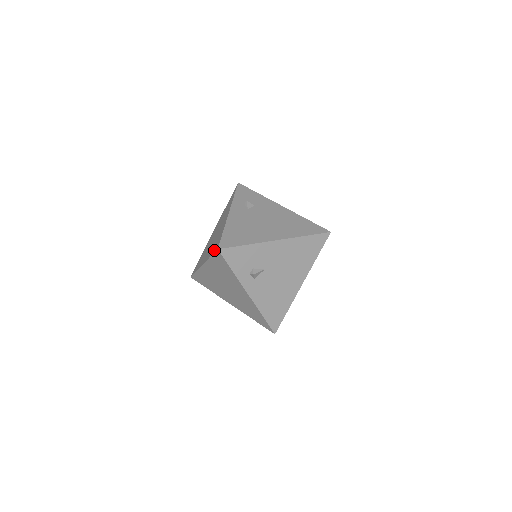
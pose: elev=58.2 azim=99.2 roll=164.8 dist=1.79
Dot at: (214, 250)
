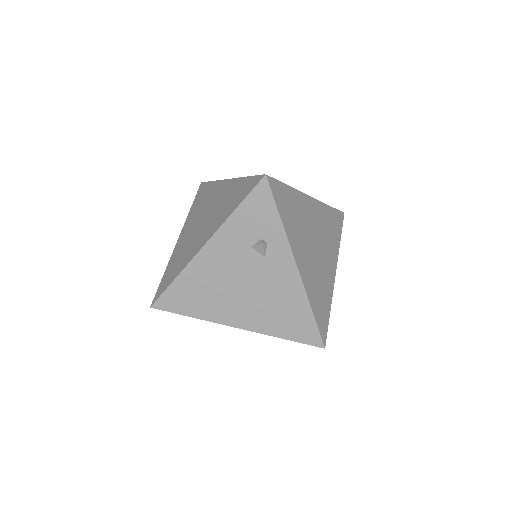
Dot at: occluded
